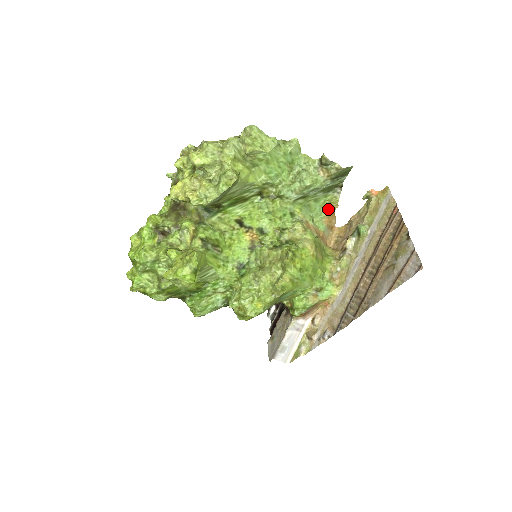
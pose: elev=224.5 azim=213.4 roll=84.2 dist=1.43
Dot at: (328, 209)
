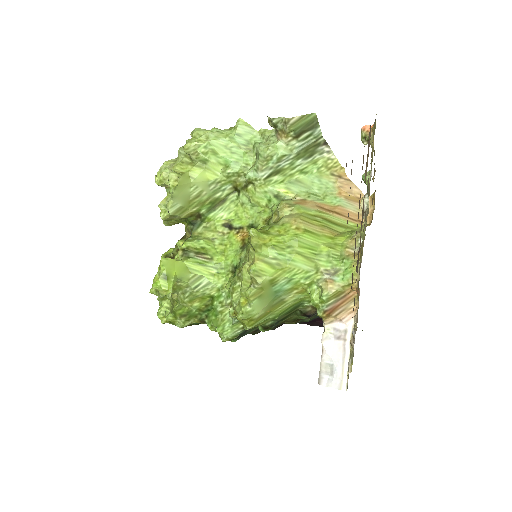
Dot at: (333, 177)
